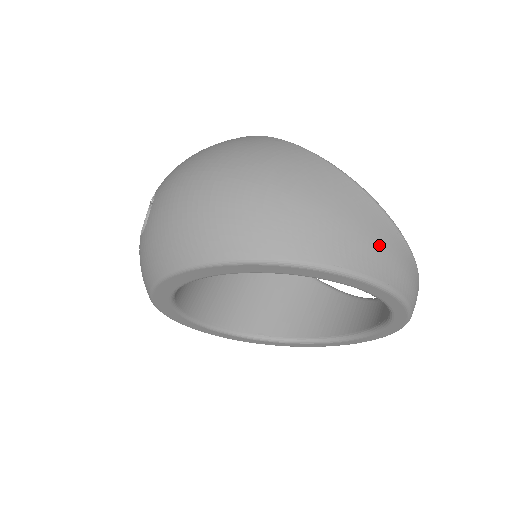
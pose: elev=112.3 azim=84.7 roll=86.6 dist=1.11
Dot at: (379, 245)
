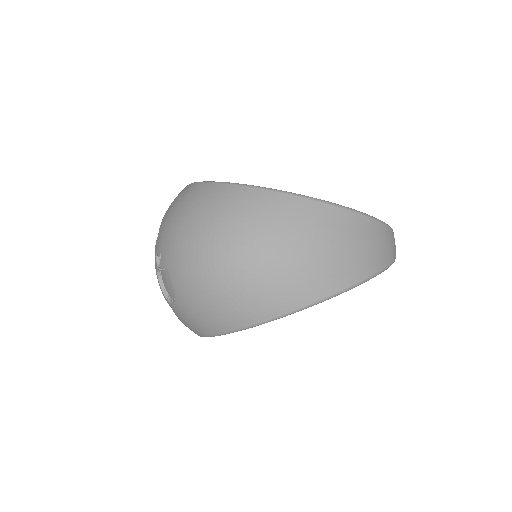
Dot at: (370, 246)
